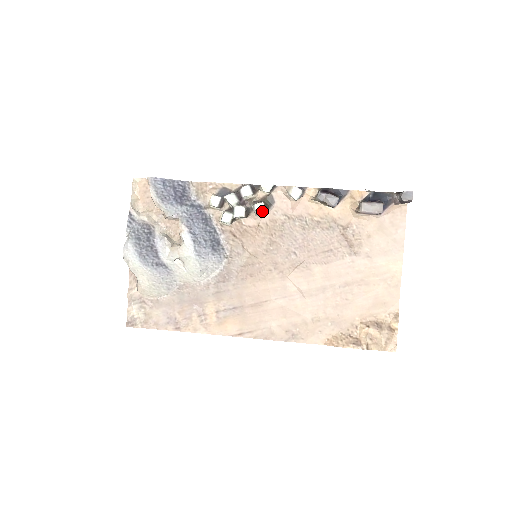
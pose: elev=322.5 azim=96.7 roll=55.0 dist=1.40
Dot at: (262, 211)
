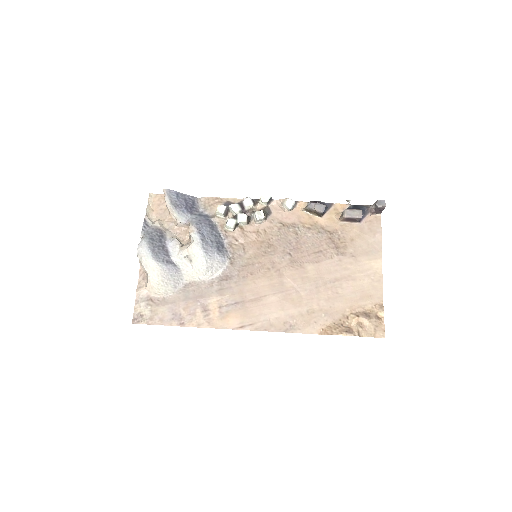
Dot at: (261, 217)
